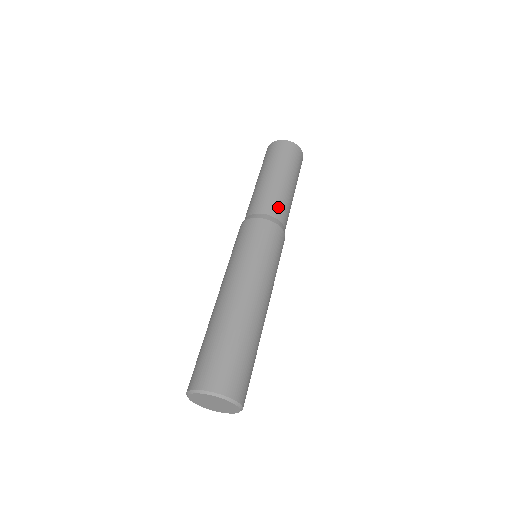
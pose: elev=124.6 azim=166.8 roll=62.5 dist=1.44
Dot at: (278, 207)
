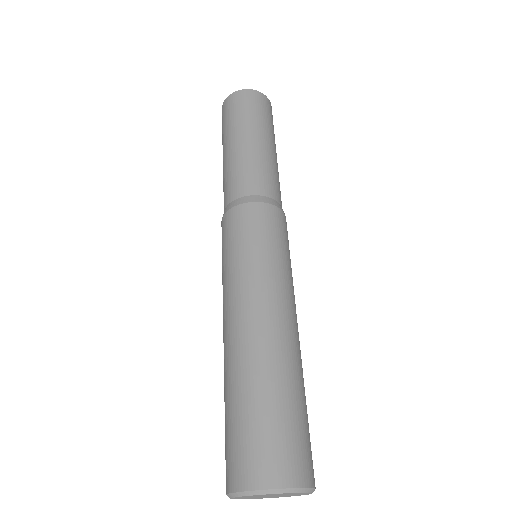
Dot at: (276, 186)
